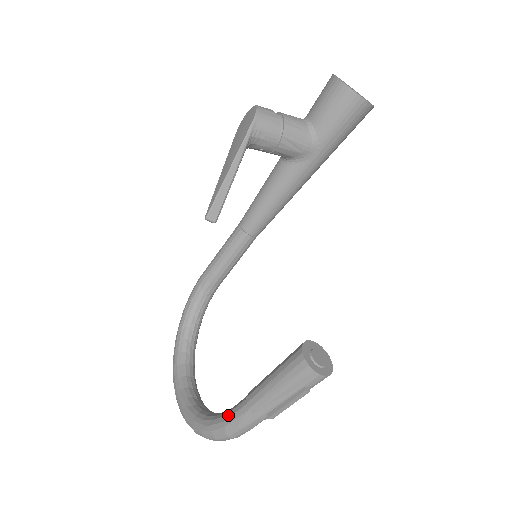
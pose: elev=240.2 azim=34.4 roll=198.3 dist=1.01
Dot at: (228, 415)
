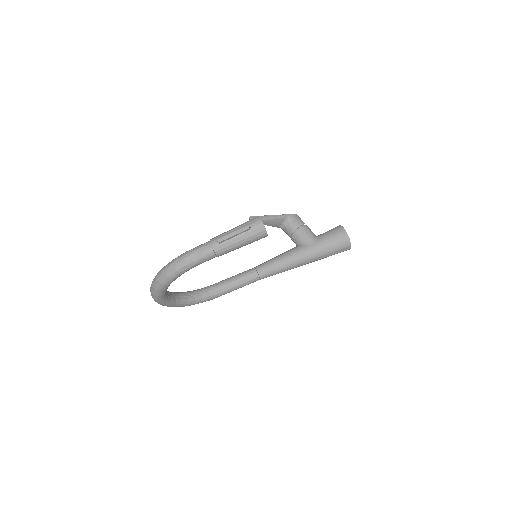
Dot at: occluded
